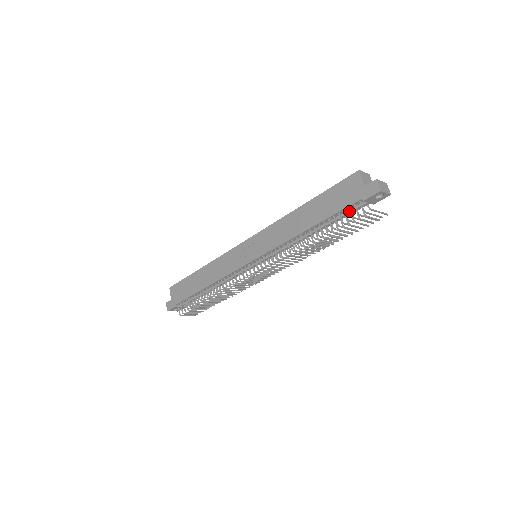
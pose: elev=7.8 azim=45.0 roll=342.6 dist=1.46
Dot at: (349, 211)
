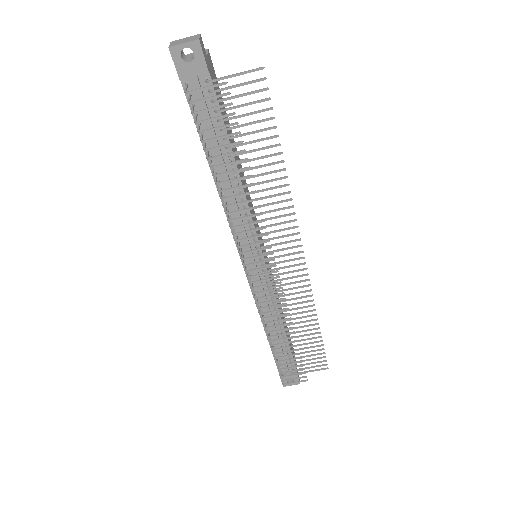
Dot at: (201, 109)
